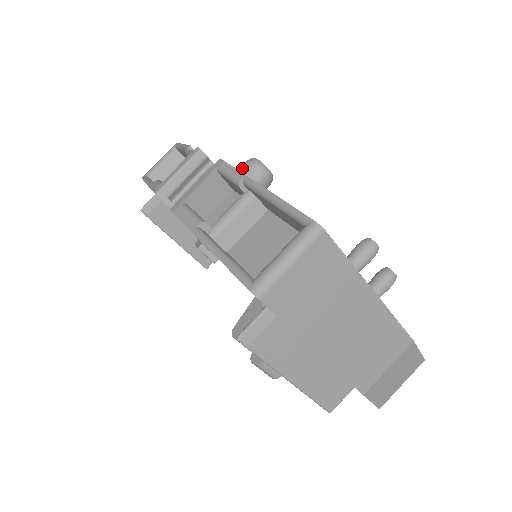
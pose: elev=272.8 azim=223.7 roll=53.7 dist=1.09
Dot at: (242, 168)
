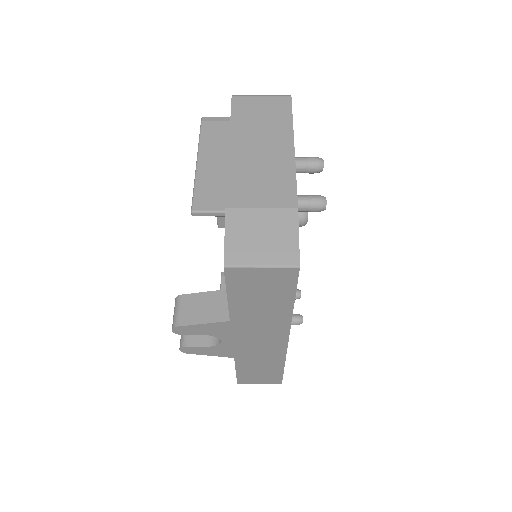
Dot at: occluded
